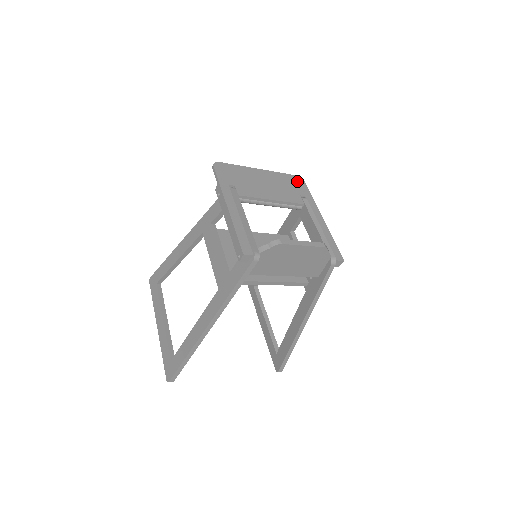
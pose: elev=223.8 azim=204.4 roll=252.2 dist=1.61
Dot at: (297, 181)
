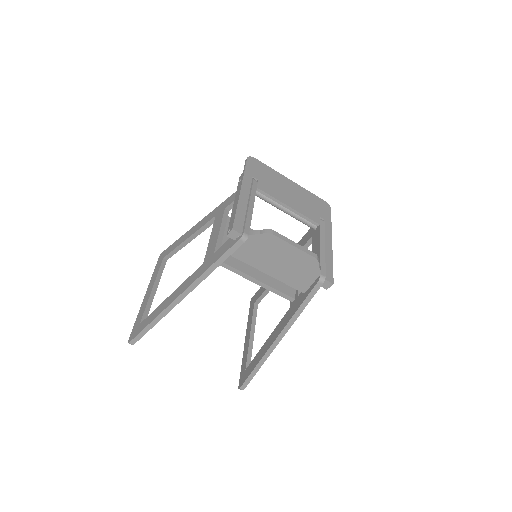
Dot at: (323, 205)
